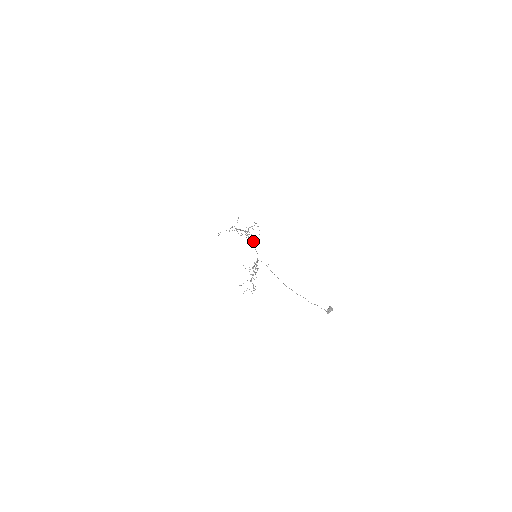
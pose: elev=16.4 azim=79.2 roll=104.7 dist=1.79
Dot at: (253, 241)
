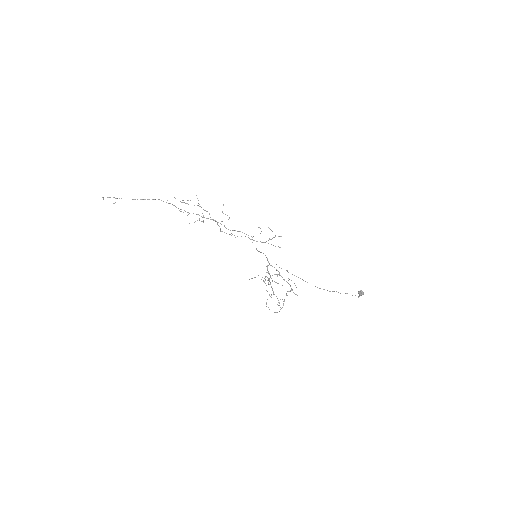
Dot at: (252, 242)
